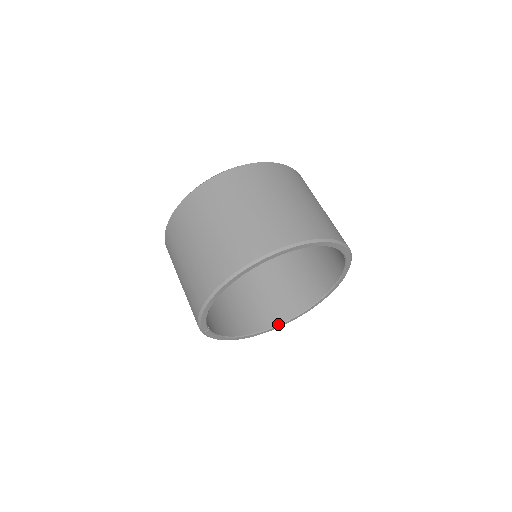
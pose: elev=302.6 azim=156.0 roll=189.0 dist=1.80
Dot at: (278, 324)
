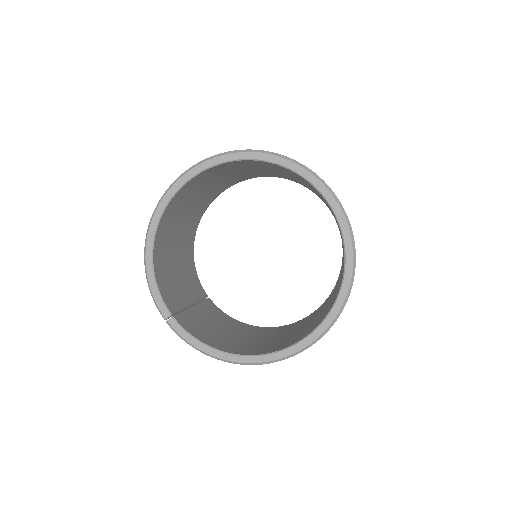
Dot at: (295, 343)
